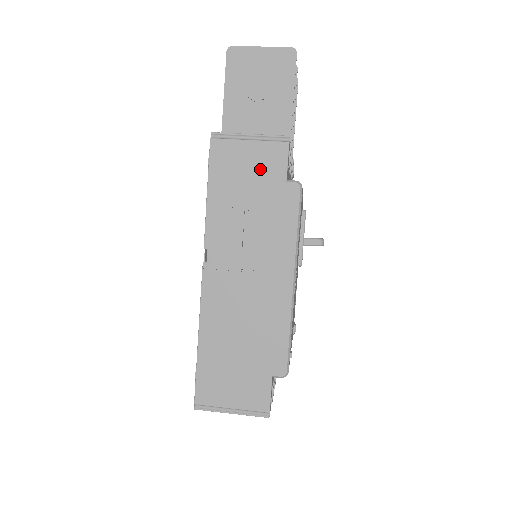
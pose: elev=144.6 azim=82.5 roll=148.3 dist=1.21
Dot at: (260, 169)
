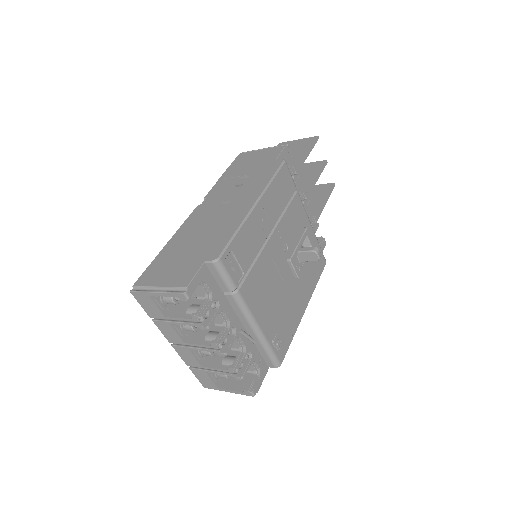
Dot at: (261, 159)
